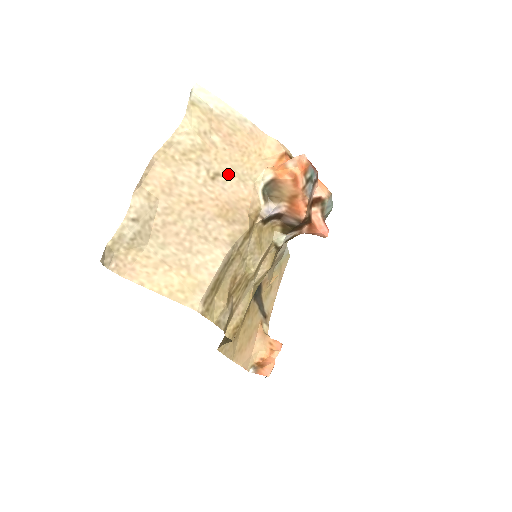
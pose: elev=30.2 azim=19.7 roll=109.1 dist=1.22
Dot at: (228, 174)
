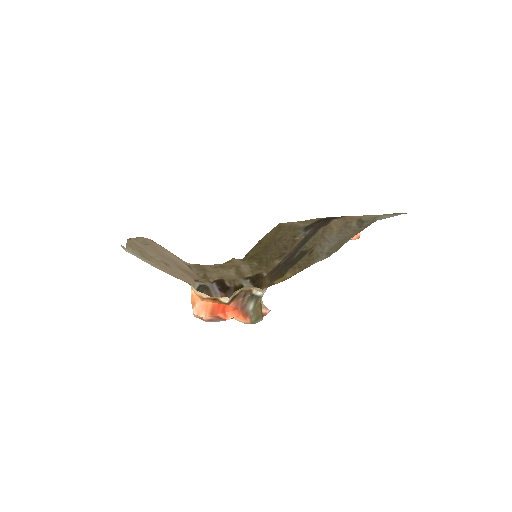
Dot at: (173, 269)
